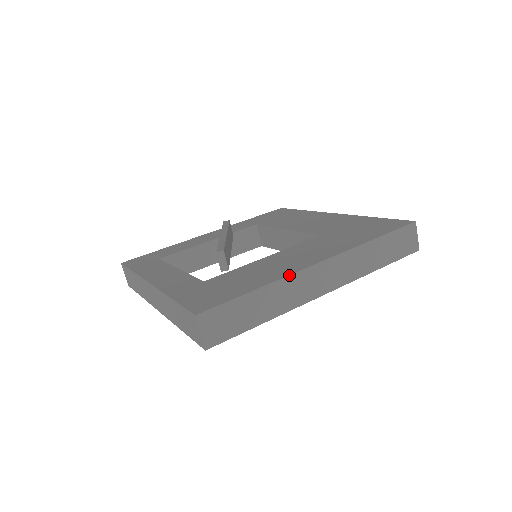
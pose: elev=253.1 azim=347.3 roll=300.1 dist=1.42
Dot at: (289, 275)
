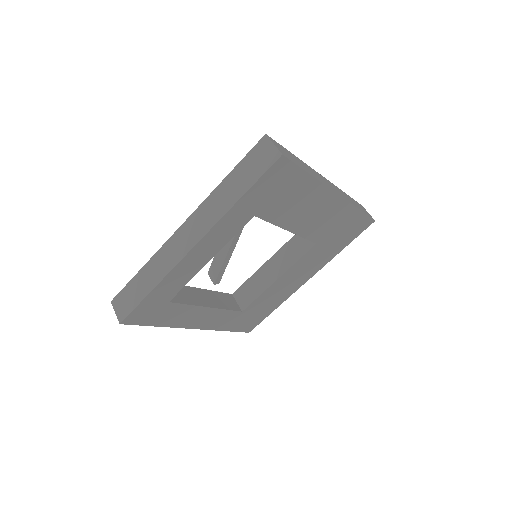
Dot at: (309, 166)
